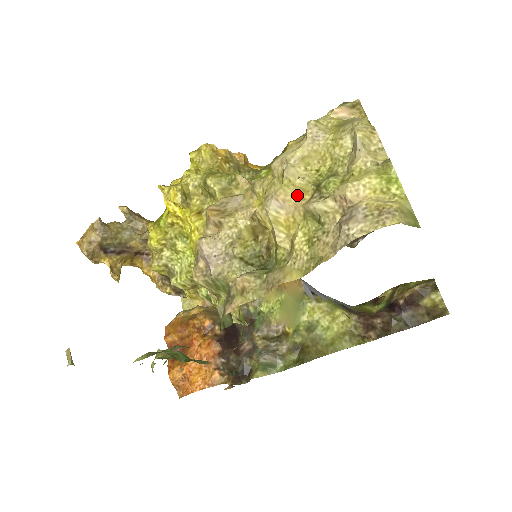
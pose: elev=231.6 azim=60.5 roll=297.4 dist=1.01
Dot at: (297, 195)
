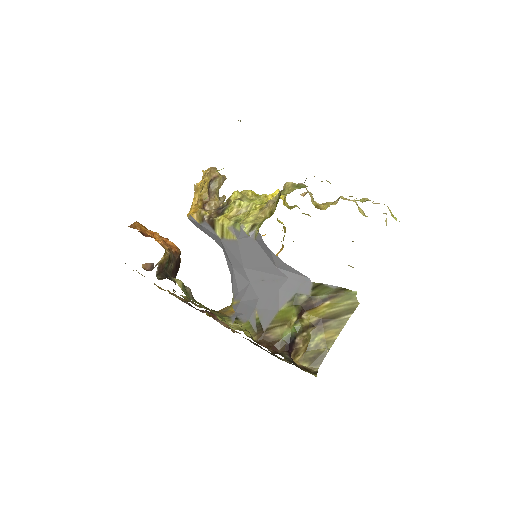
Dot at: occluded
